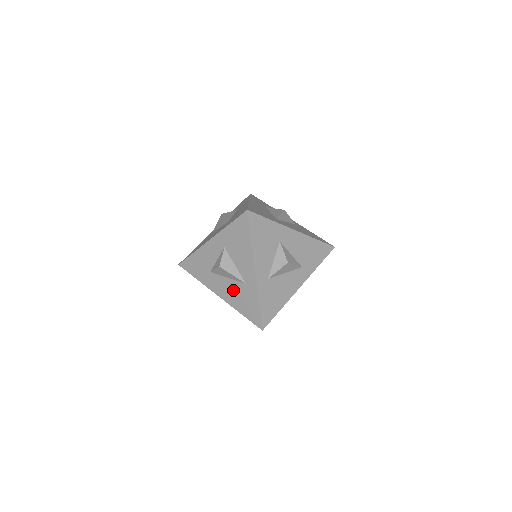
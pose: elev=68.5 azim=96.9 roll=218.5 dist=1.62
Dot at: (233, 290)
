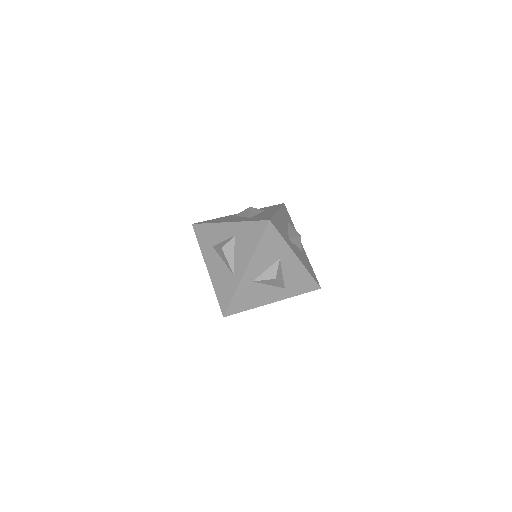
Dot at: (221, 272)
